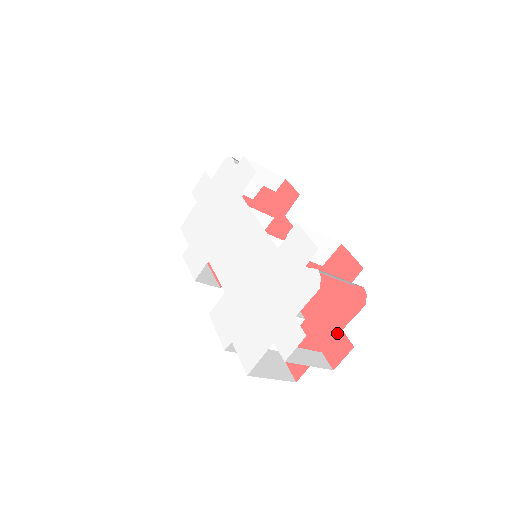
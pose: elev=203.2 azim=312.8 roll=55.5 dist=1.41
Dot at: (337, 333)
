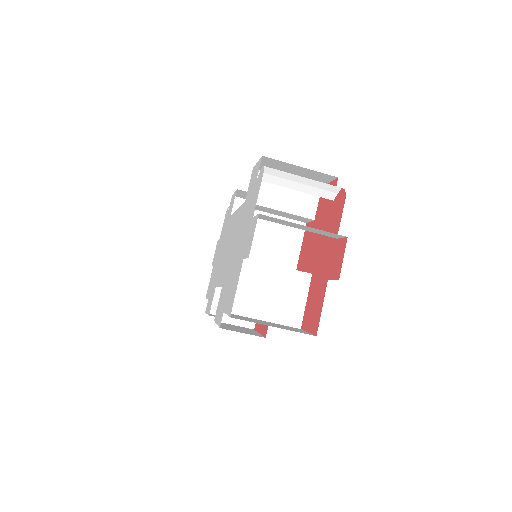
Dot at: (334, 247)
